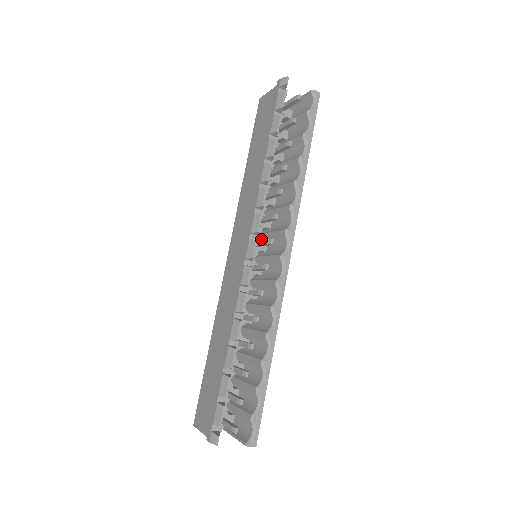
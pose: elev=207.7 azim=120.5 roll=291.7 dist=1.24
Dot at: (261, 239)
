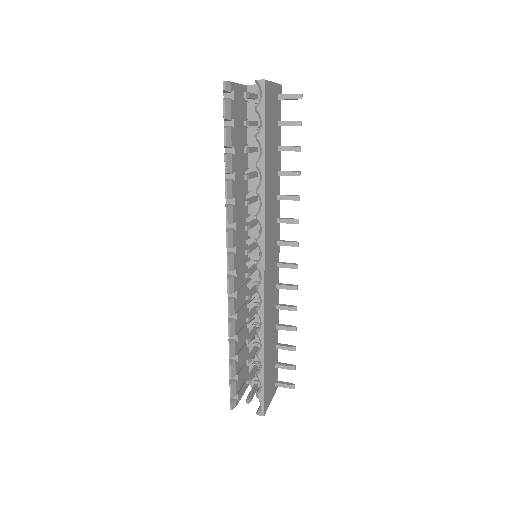
Dot at: occluded
